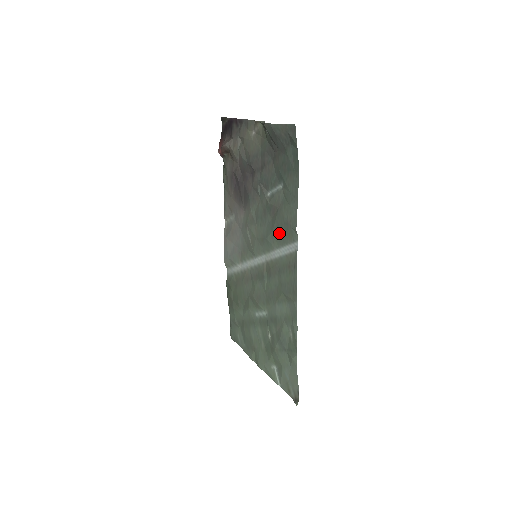
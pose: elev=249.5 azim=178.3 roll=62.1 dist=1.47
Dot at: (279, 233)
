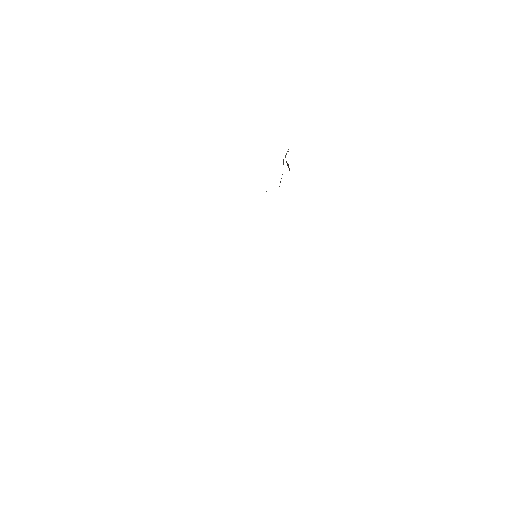
Dot at: occluded
